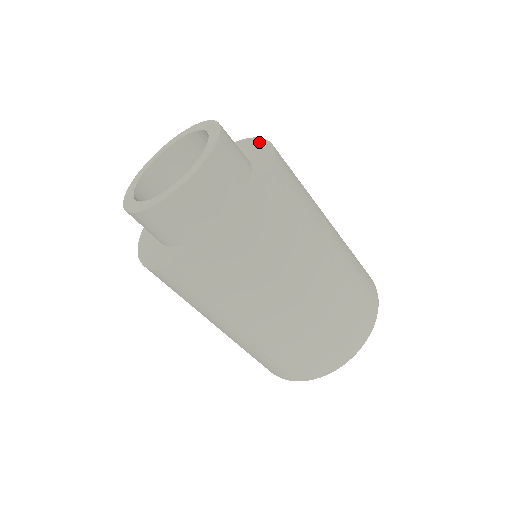
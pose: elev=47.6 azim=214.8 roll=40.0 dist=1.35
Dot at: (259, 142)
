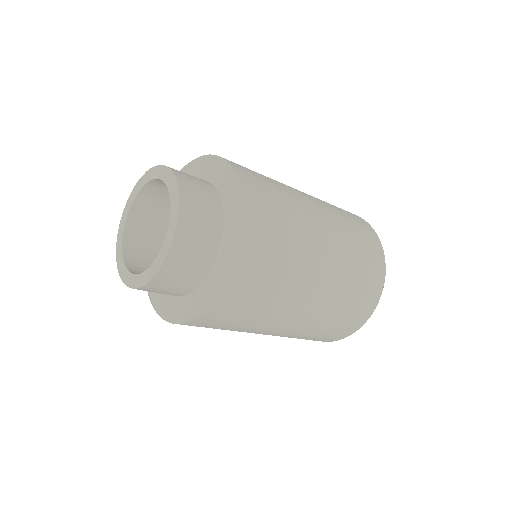
Dot at: (212, 160)
